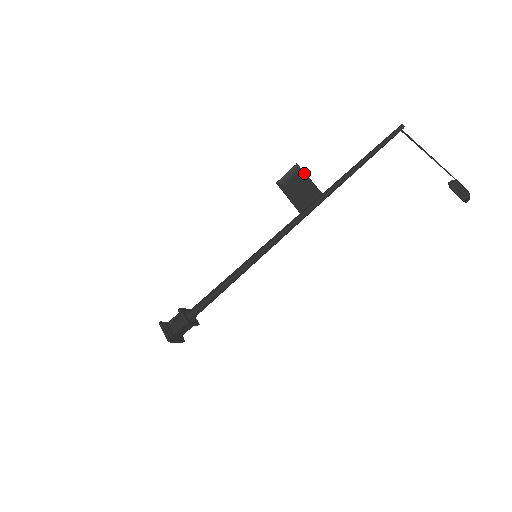
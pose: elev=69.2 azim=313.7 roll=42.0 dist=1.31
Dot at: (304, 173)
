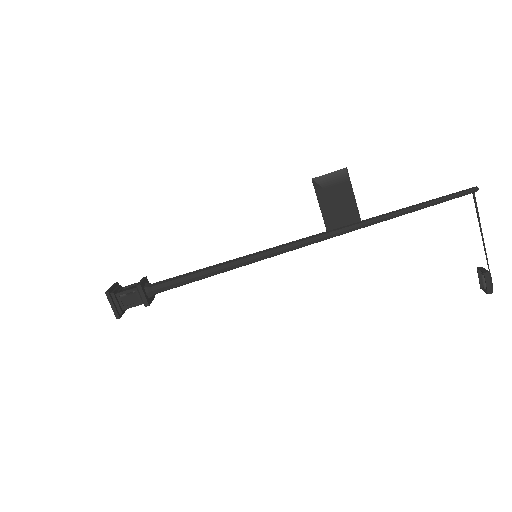
Dot at: (351, 185)
